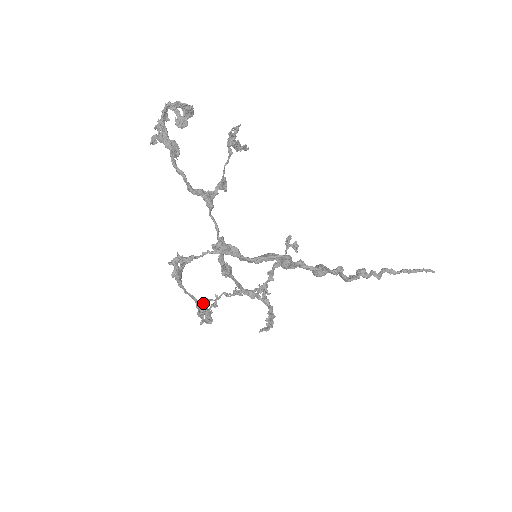
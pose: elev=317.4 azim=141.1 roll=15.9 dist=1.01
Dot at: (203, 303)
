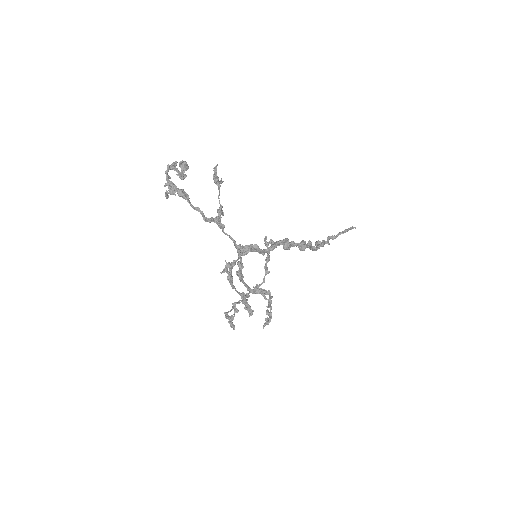
Dot at: (226, 315)
